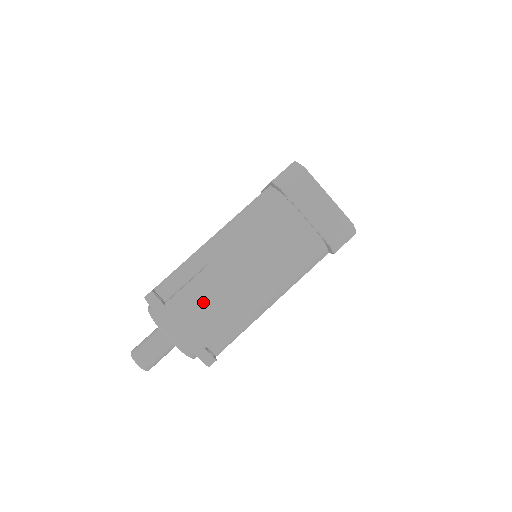
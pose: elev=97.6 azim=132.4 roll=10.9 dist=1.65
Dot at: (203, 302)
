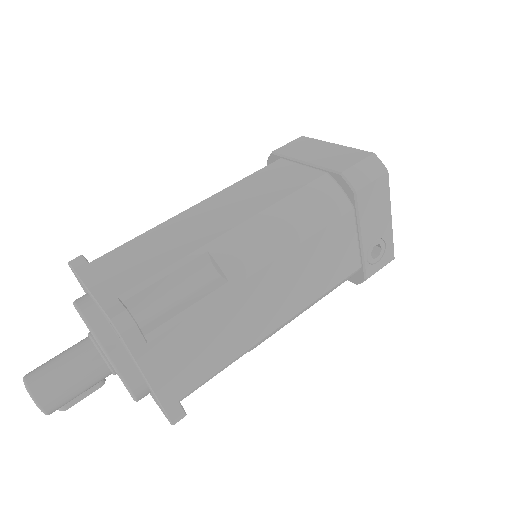
Dot at: (142, 251)
